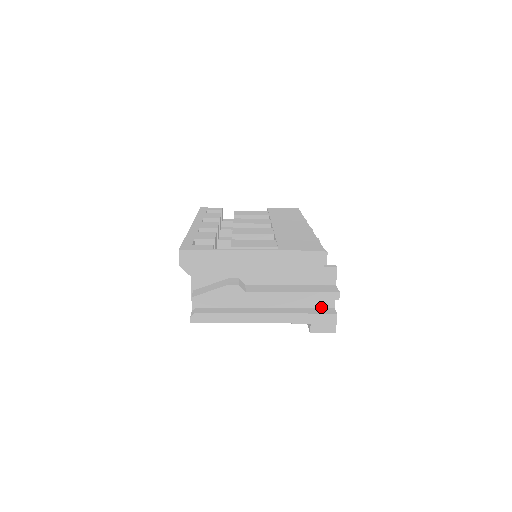
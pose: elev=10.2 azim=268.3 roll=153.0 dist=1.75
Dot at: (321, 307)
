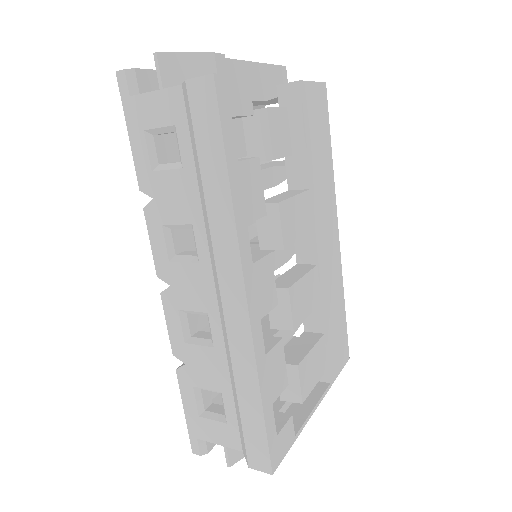
Dot at: occluded
